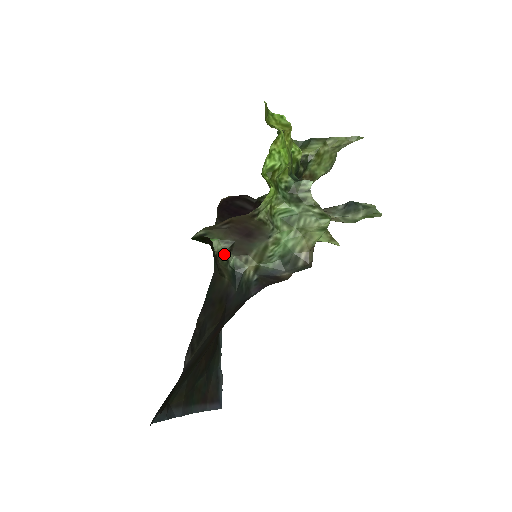
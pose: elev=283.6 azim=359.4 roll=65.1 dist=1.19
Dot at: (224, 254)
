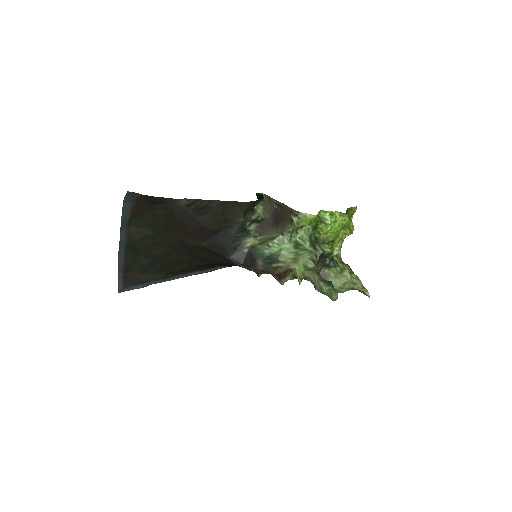
Dot at: (256, 216)
